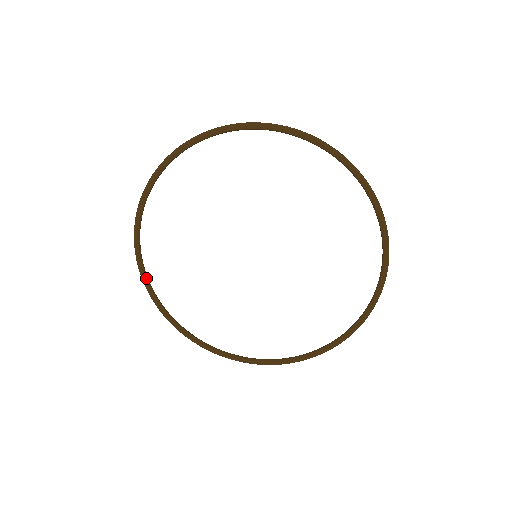
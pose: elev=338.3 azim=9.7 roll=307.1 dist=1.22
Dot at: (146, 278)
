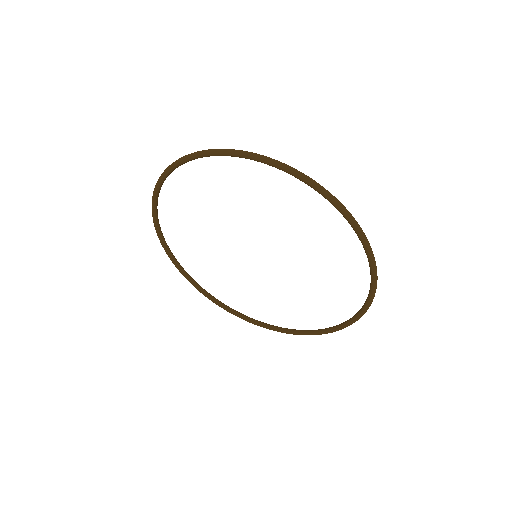
Dot at: (185, 275)
